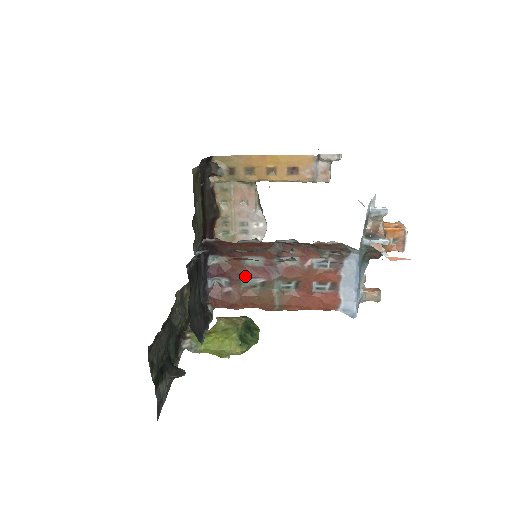
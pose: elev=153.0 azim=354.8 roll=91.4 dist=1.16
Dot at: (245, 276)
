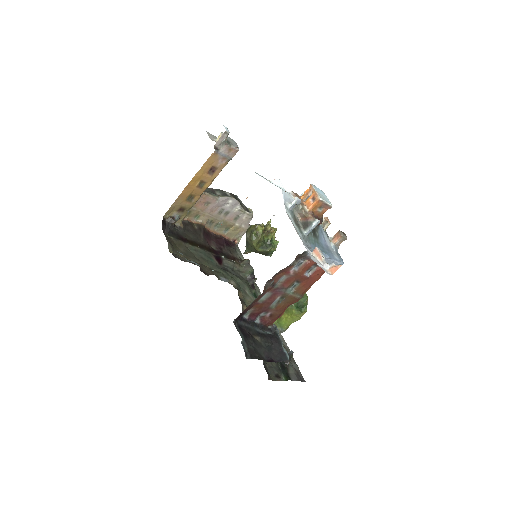
Dot at: (269, 304)
